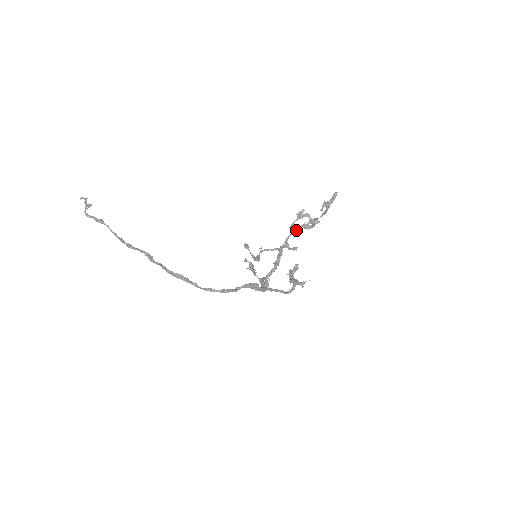
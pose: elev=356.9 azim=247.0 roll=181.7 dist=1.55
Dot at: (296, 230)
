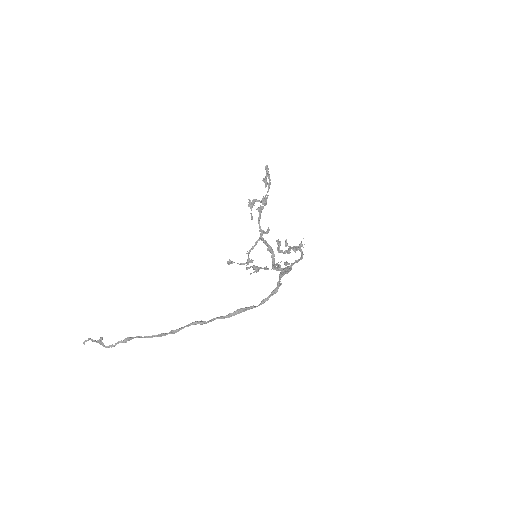
Dot at: (260, 216)
